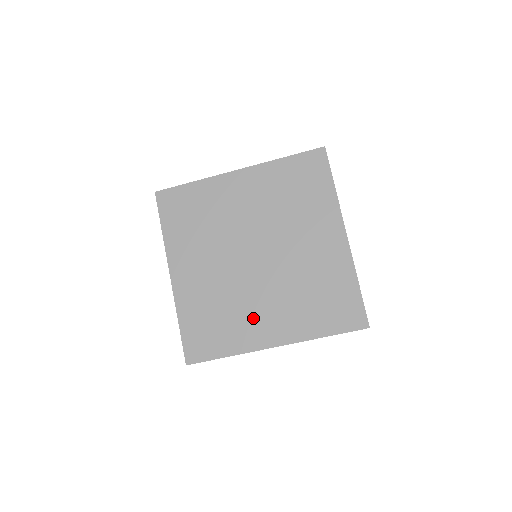
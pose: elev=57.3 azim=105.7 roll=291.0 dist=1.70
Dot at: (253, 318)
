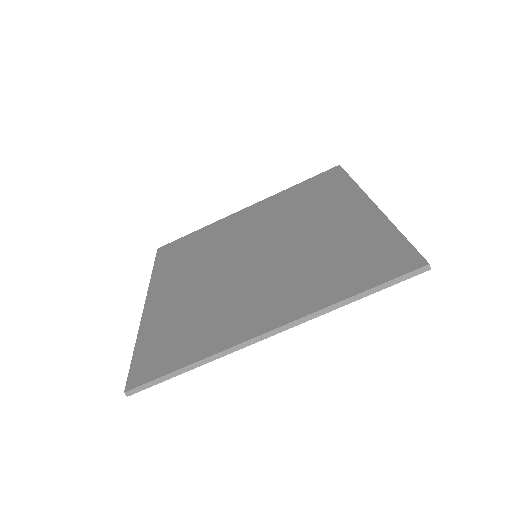
Dot at: (241, 309)
